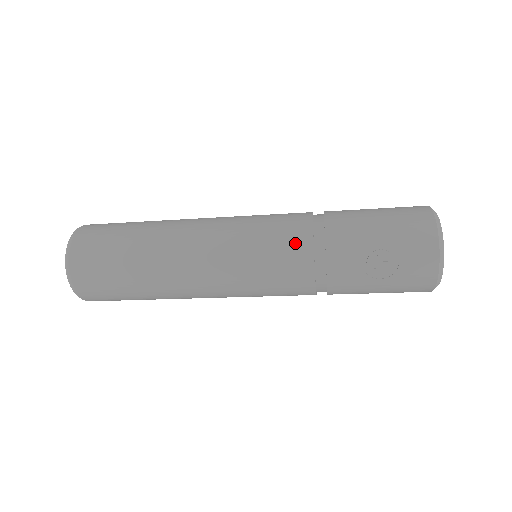
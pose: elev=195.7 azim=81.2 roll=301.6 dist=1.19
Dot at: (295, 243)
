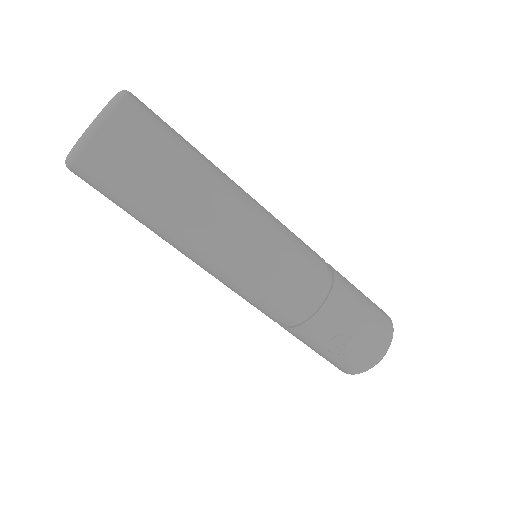
Dot at: (305, 289)
